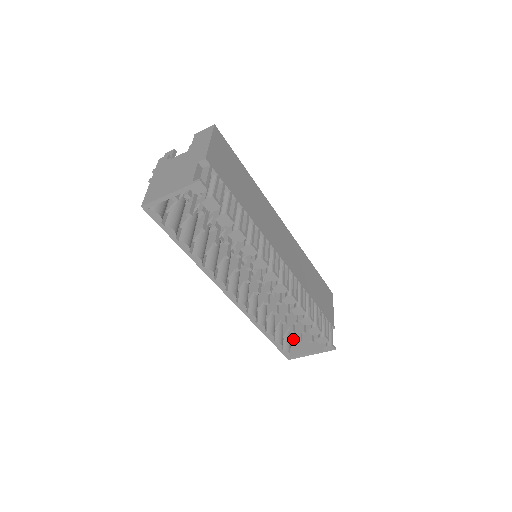
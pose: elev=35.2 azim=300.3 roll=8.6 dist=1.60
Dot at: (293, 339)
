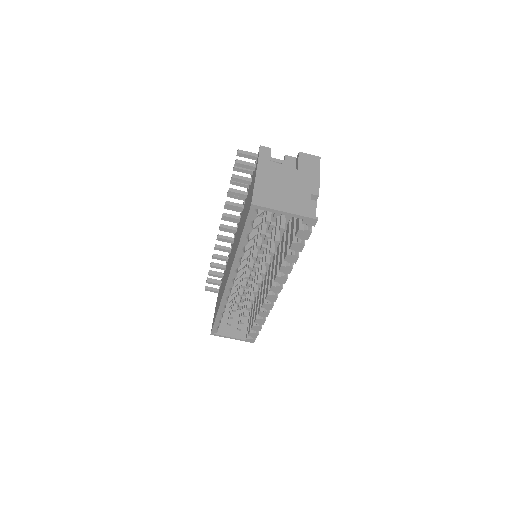
Dot at: occluded
